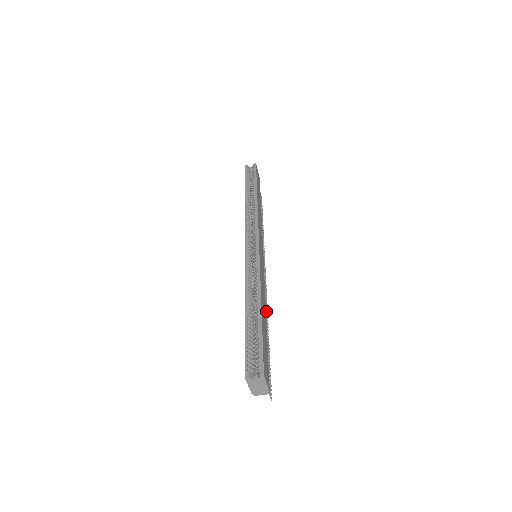
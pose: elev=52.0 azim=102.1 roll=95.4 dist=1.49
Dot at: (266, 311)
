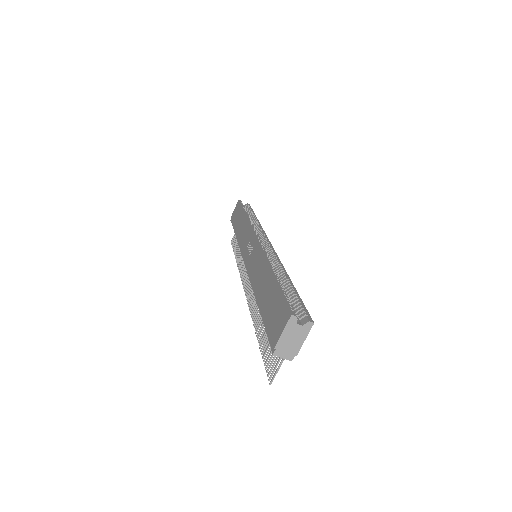
Dot at: (253, 309)
